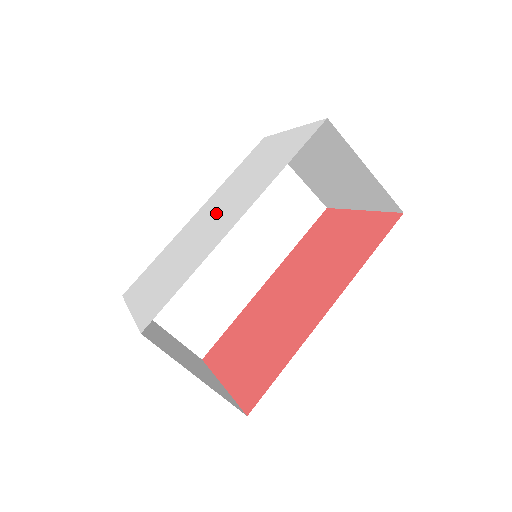
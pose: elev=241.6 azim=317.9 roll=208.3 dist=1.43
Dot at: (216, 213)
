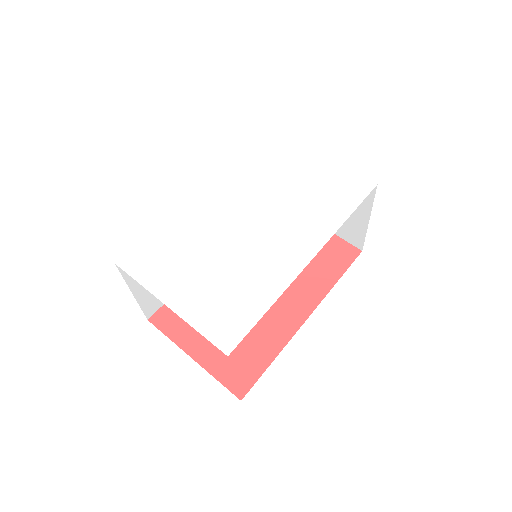
Dot at: (254, 220)
